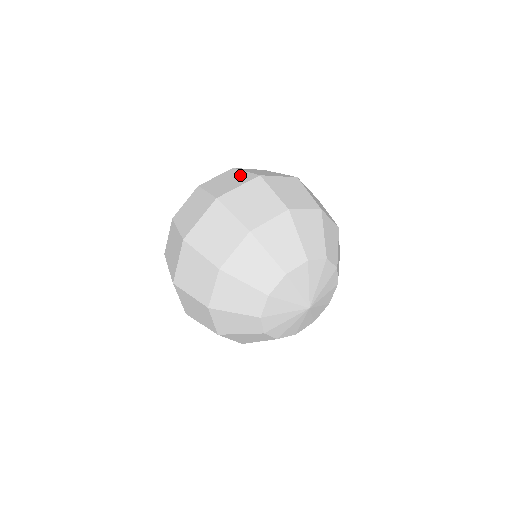
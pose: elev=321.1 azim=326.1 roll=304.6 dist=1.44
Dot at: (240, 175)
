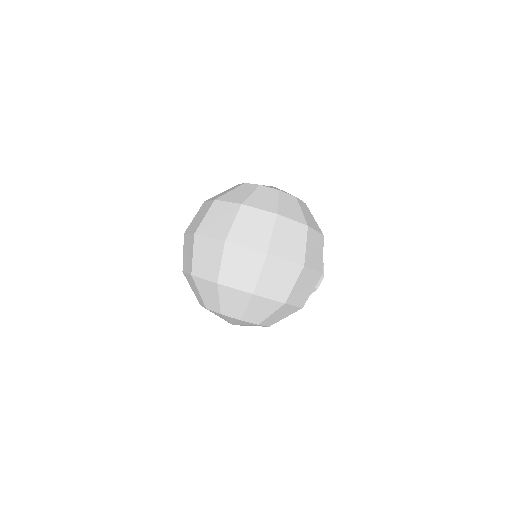
Dot at: (264, 233)
